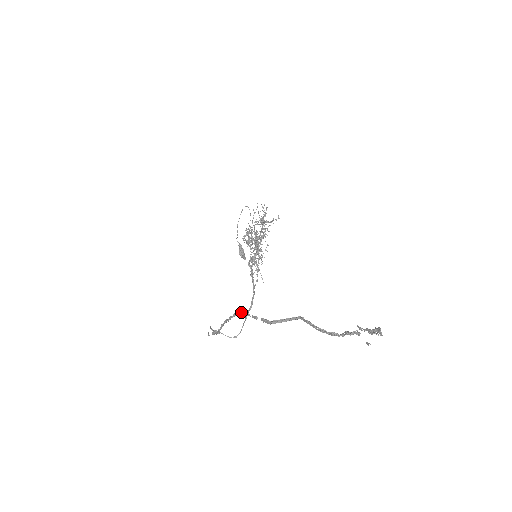
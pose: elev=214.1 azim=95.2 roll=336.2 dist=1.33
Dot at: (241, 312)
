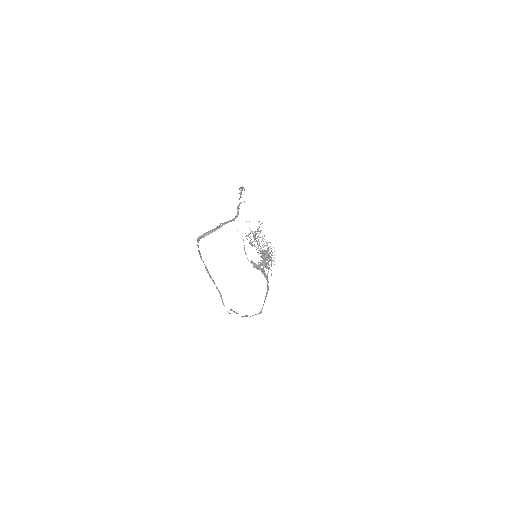
Dot at: (200, 256)
